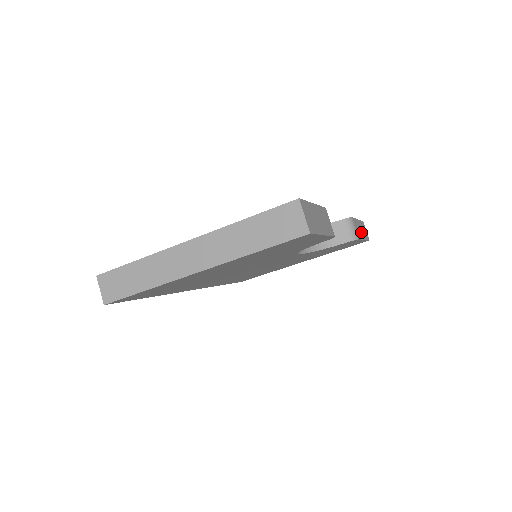
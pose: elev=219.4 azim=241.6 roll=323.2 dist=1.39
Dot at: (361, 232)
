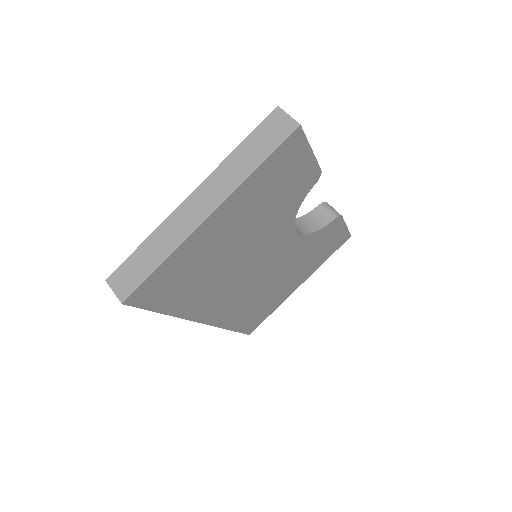
Dot at: occluded
